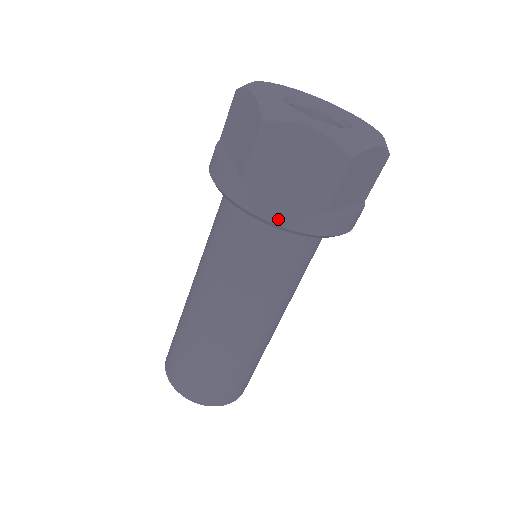
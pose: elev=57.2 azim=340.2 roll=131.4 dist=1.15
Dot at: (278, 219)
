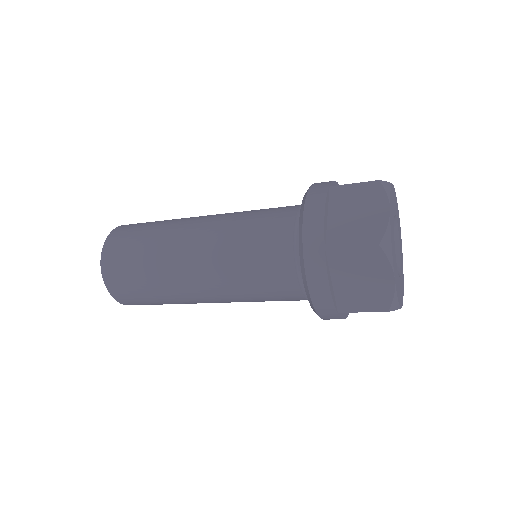
Dot at: occluded
